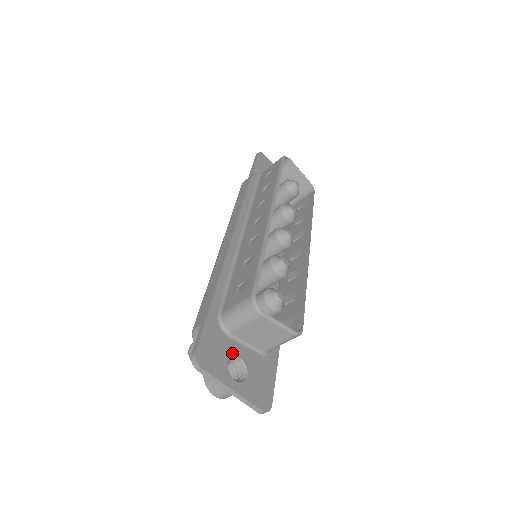
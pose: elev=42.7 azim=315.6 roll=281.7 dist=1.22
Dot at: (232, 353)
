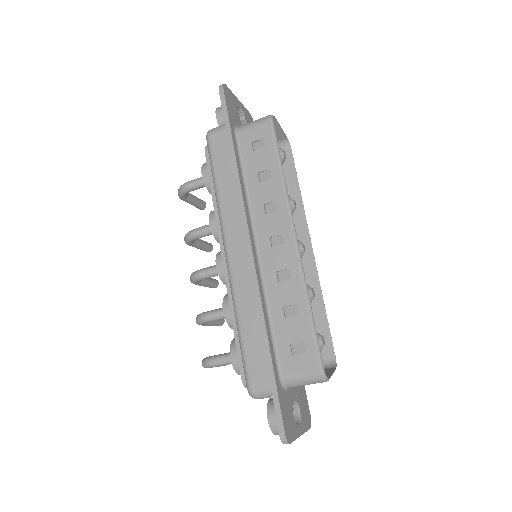
Dot at: (292, 403)
